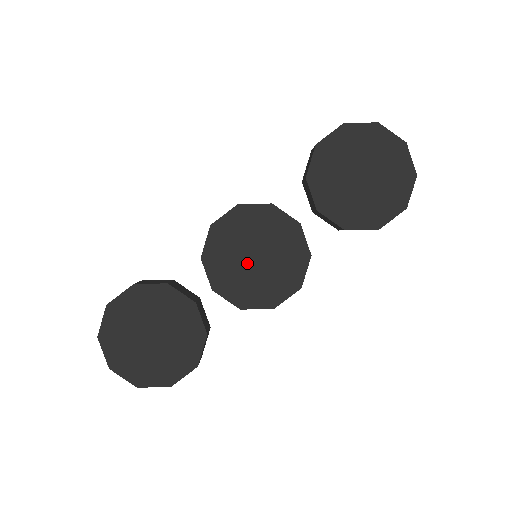
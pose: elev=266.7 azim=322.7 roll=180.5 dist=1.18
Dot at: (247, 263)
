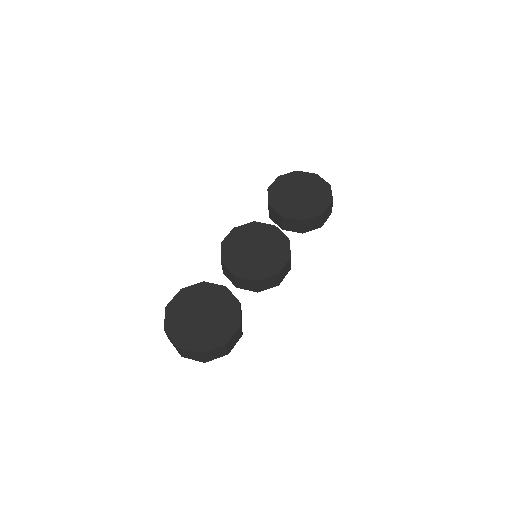
Dot at: (251, 255)
